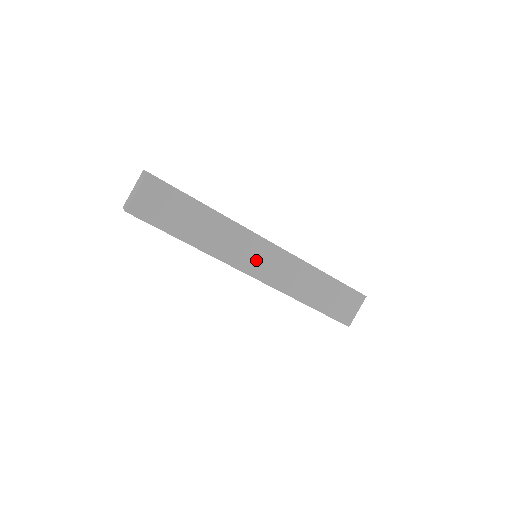
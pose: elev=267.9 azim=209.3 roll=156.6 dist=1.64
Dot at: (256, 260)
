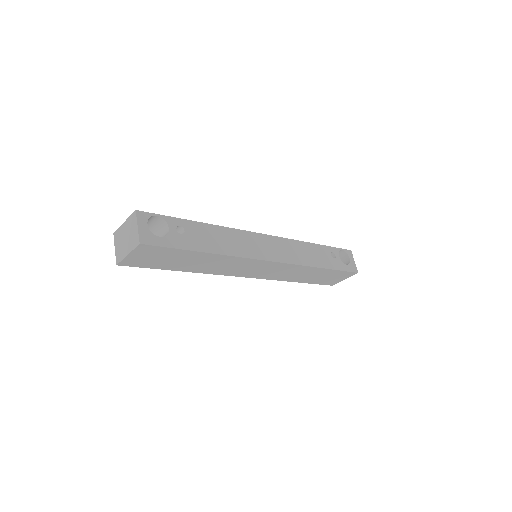
Dot at: (254, 270)
